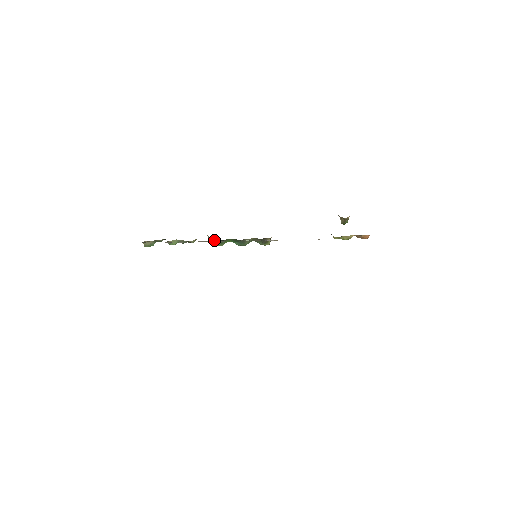
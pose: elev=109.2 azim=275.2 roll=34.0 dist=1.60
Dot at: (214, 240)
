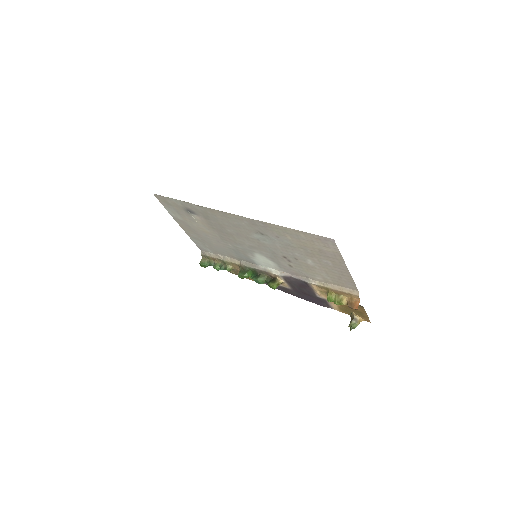
Dot at: (242, 268)
